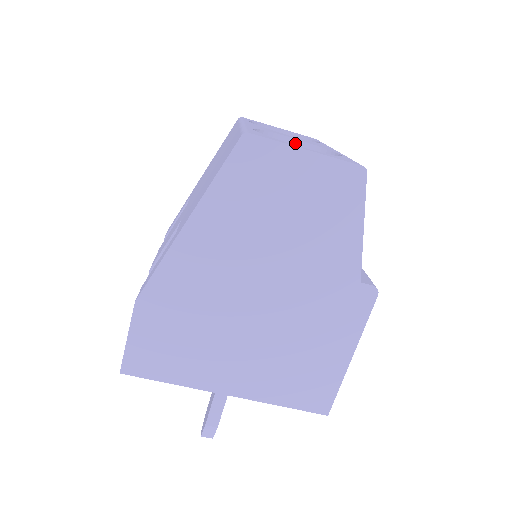
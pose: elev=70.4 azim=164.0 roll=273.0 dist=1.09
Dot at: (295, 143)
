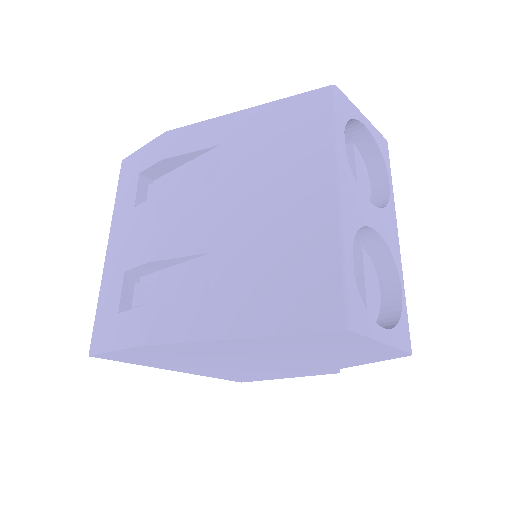
Dot at: (373, 233)
